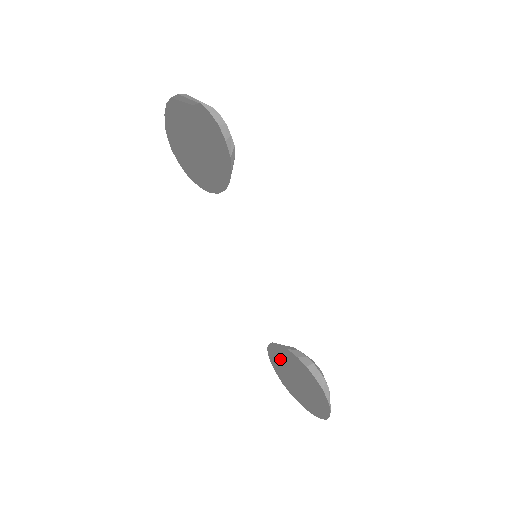
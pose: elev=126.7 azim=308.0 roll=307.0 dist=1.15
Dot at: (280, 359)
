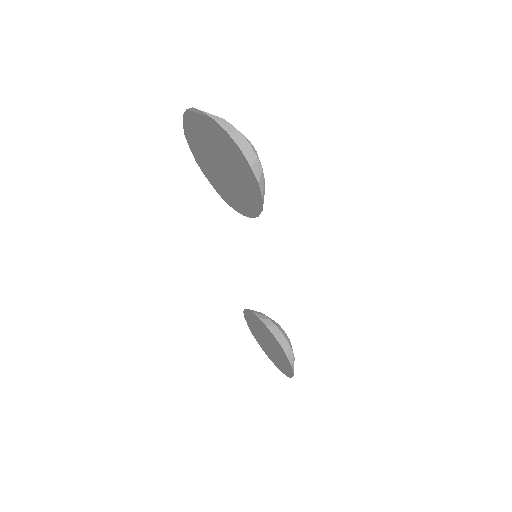
Dot at: (253, 316)
